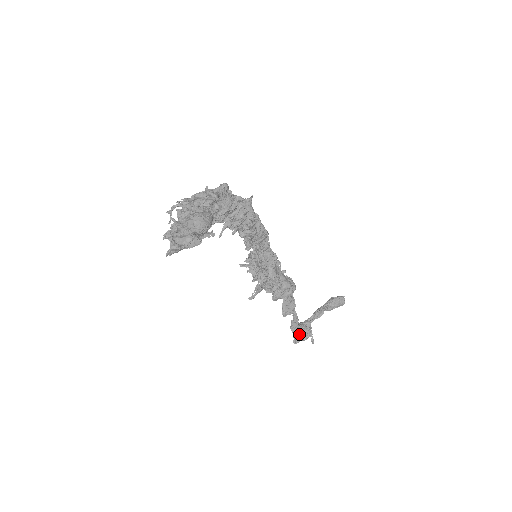
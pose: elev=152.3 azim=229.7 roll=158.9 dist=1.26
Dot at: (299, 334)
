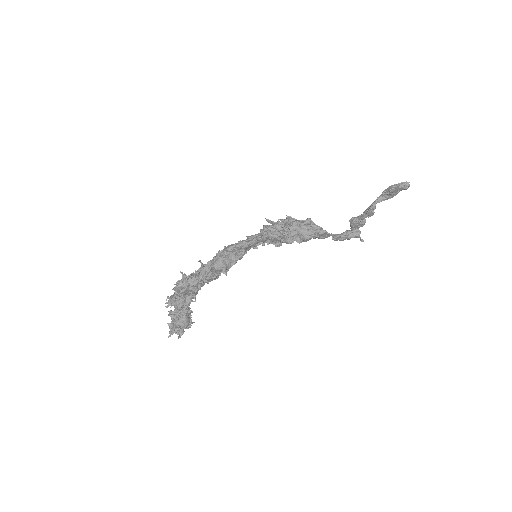
Dot at: (347, 239)
